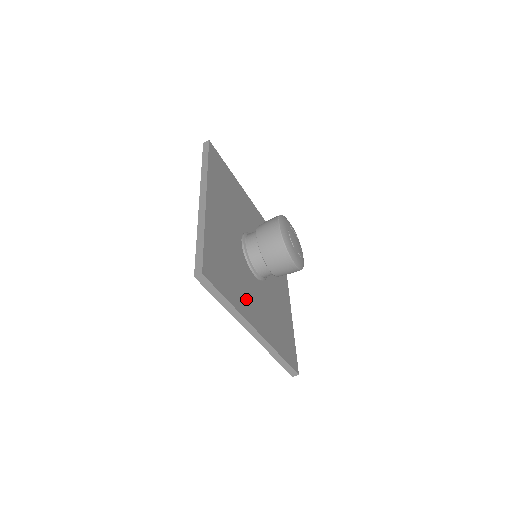
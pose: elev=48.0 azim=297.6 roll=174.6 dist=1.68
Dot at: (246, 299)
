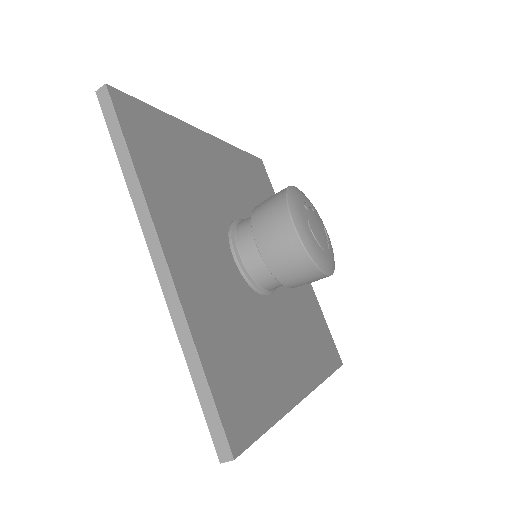
Dot at: (278, 368)
